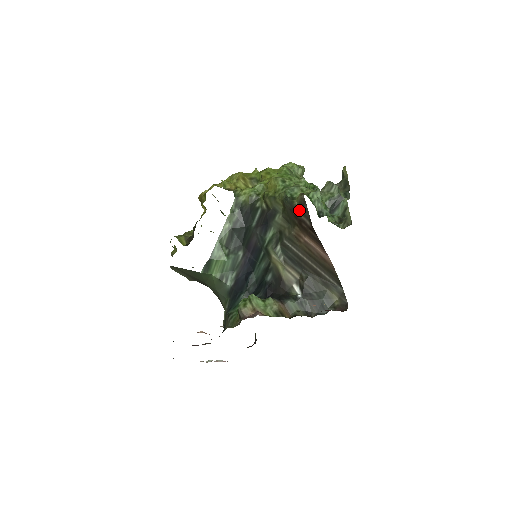
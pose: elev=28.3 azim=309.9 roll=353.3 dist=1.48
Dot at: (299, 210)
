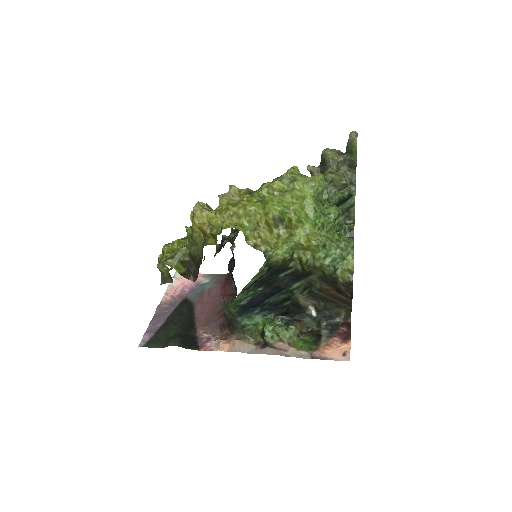
Dot at: (343, 286)
